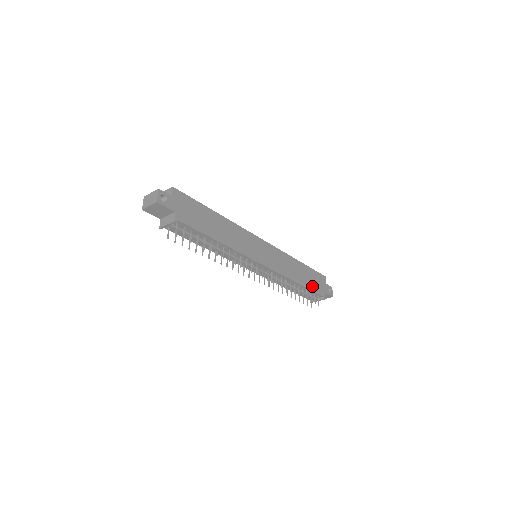
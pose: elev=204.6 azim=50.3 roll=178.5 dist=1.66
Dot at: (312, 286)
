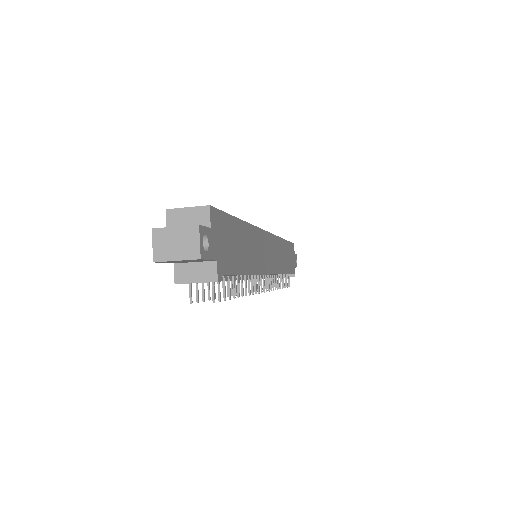
Dot at: (290, 267)
